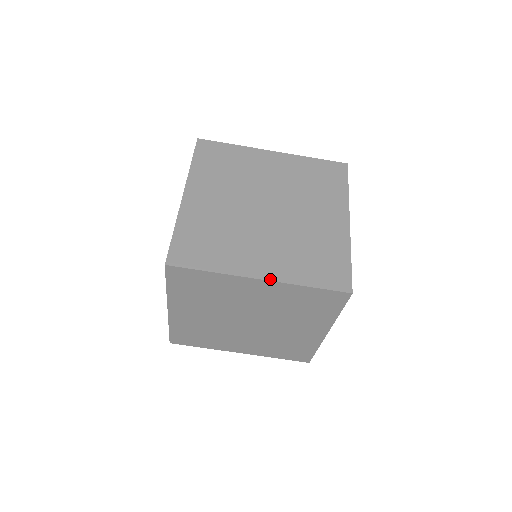
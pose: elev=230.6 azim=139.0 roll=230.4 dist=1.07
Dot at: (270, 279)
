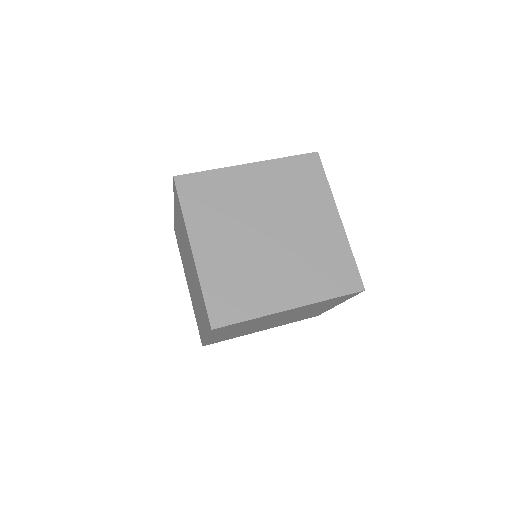
Dot at: (195, 257)
